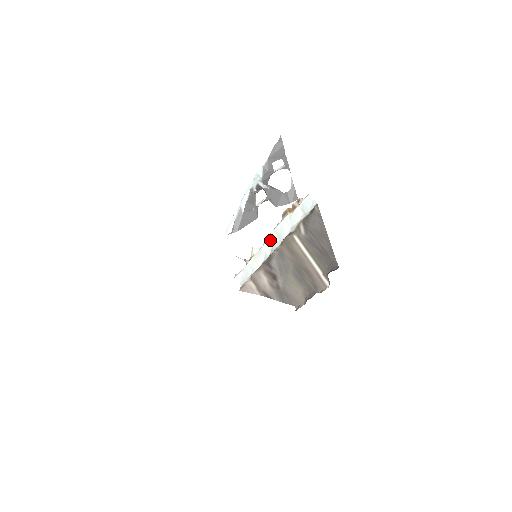
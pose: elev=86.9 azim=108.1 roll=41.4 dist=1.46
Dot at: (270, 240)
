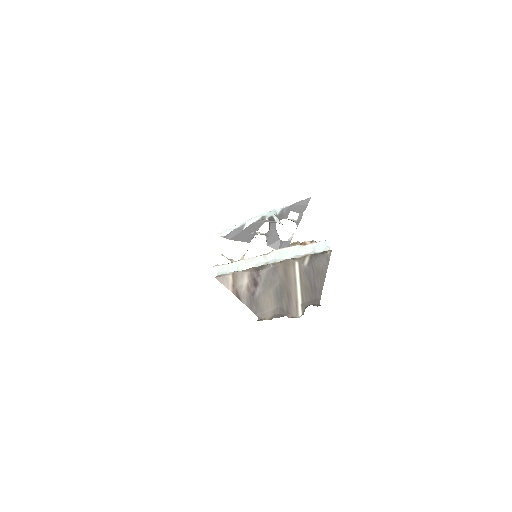
Dot at: (270, 255)
